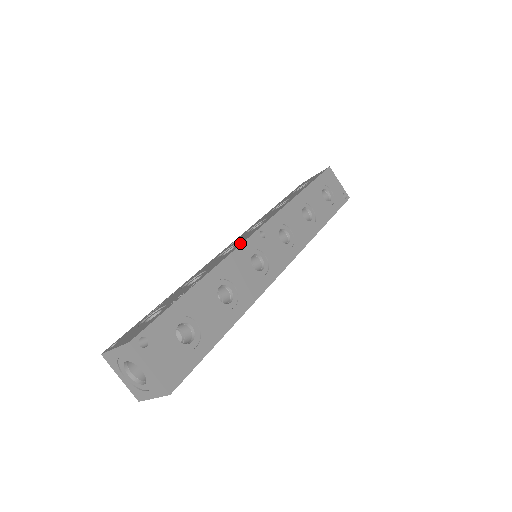
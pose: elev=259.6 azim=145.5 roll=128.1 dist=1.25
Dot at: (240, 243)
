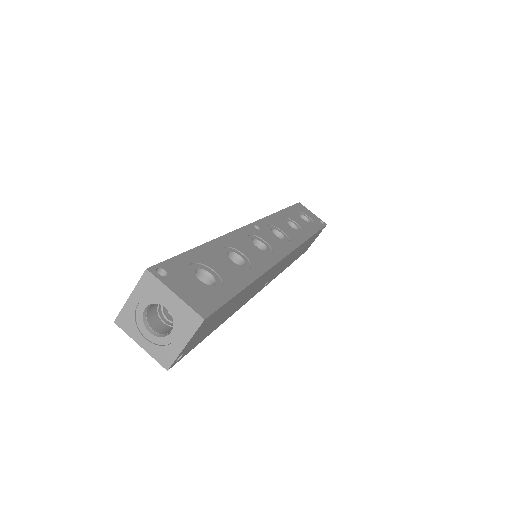
Dot at: occluded
